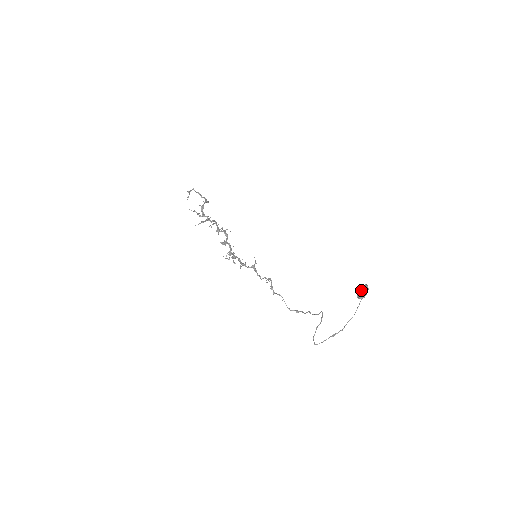
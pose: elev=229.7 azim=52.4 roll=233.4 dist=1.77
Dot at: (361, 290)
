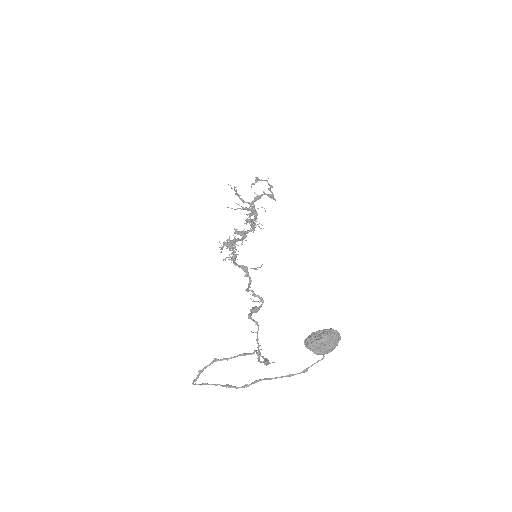
Dot at: (316, 332)
